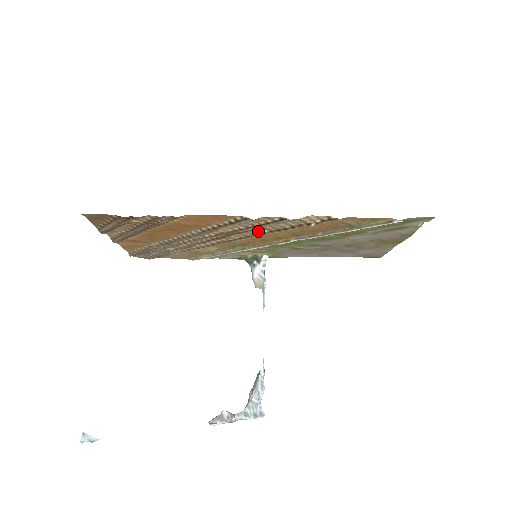
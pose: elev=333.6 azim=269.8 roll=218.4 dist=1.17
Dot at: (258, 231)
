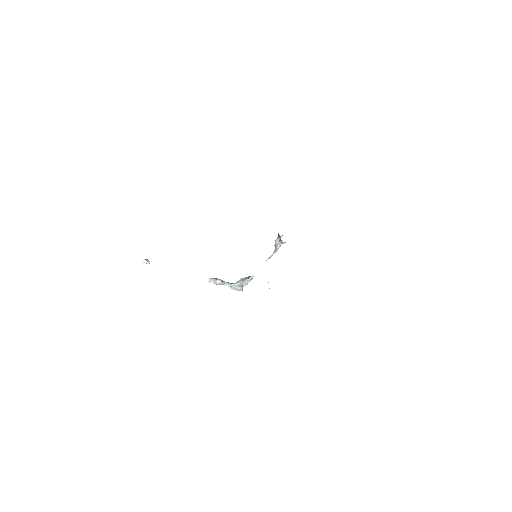
Dot at: occluded
